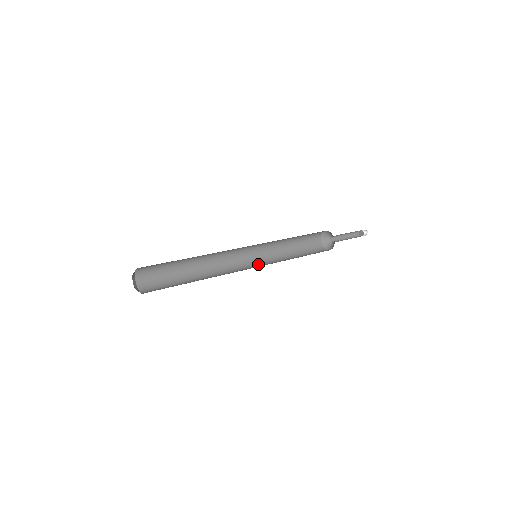
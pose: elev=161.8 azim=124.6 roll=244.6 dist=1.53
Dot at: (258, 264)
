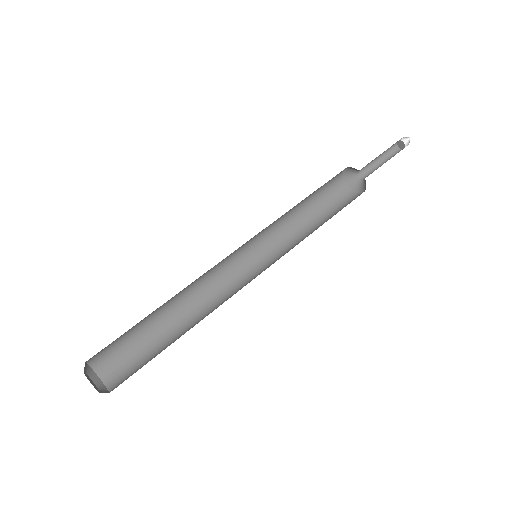
Dot at: (257, 256)
